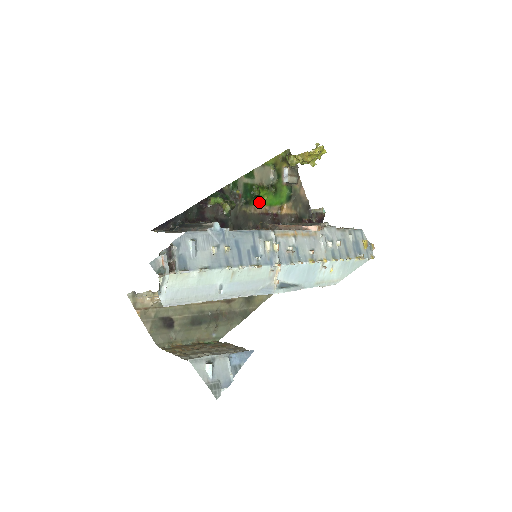
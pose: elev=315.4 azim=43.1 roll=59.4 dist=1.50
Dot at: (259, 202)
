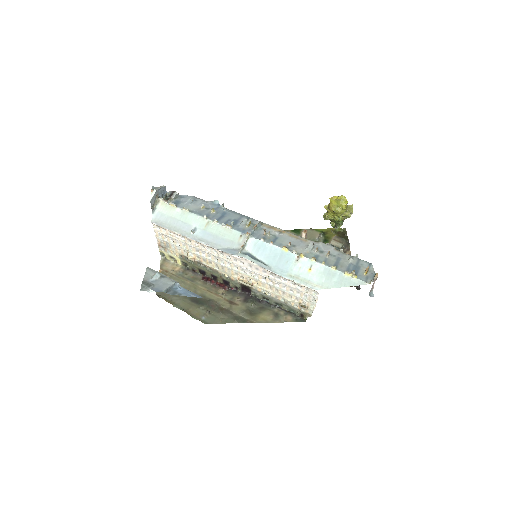
Dot at: occluded
